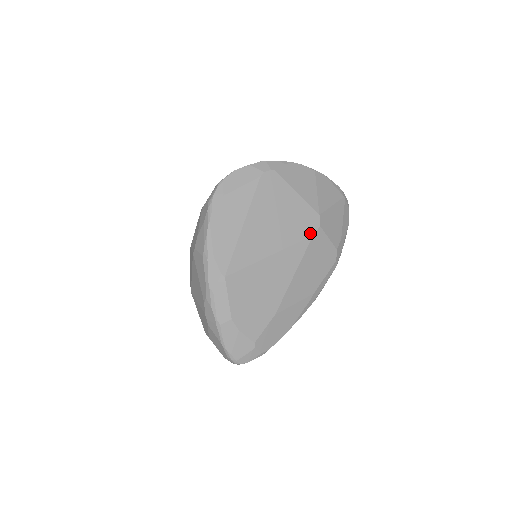
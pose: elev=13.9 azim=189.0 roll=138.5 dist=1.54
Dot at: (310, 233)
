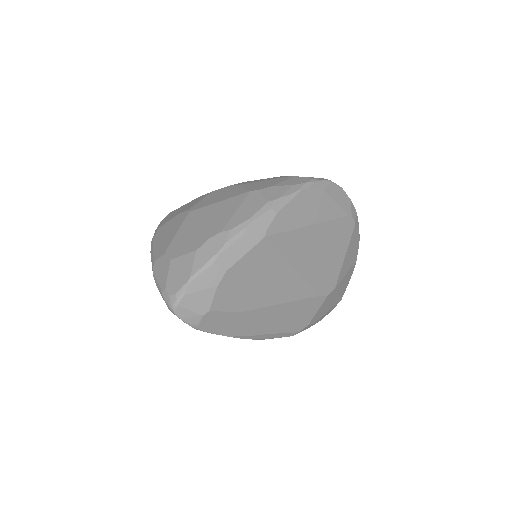
Dot at: (320, 291)
